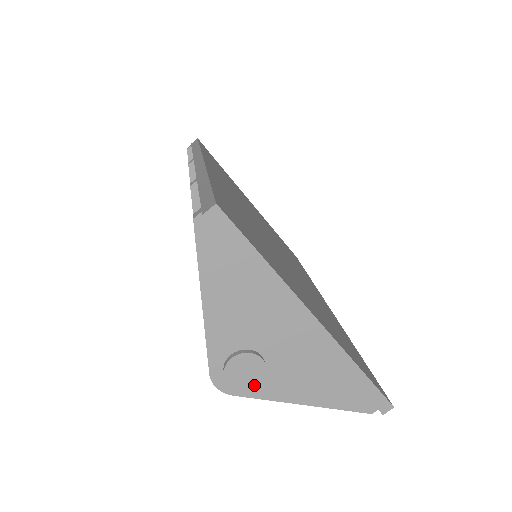
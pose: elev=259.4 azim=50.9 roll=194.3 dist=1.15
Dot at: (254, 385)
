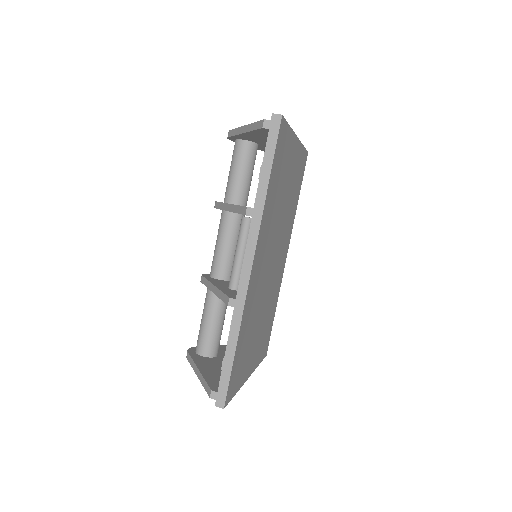
Dot at: occluded
